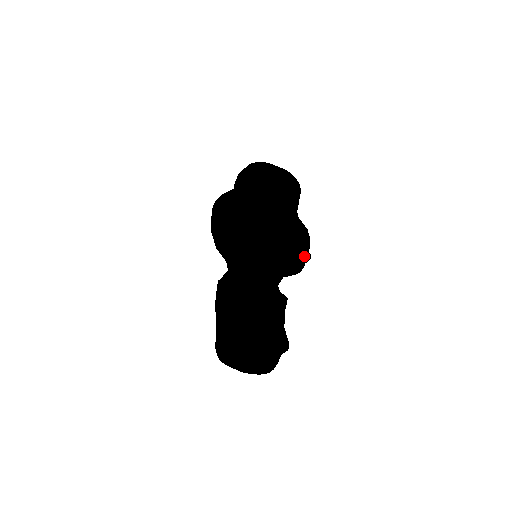
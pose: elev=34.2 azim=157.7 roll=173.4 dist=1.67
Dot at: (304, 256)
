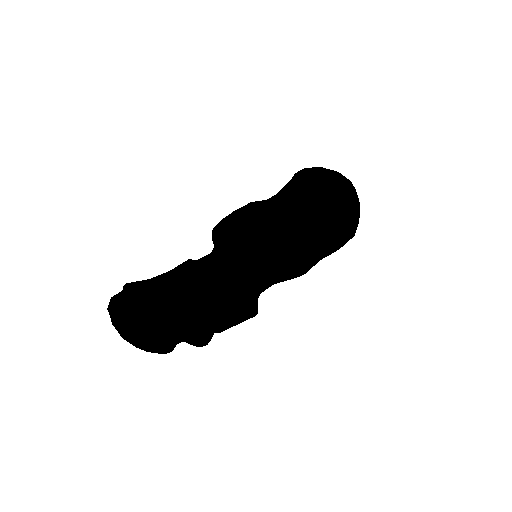
Dot at: (292, 251)
